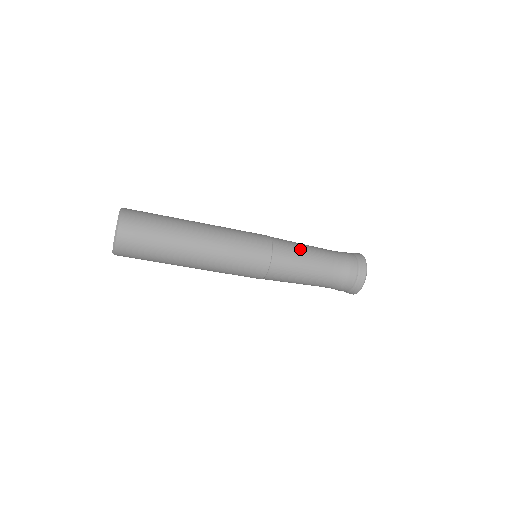
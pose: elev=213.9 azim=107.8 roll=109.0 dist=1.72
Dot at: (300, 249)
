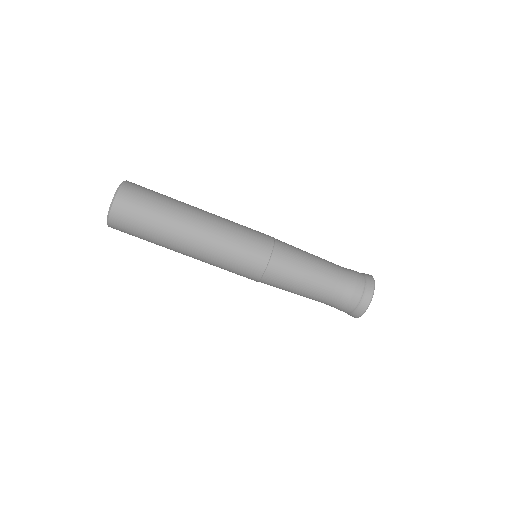
Dot at: (303, 251)
